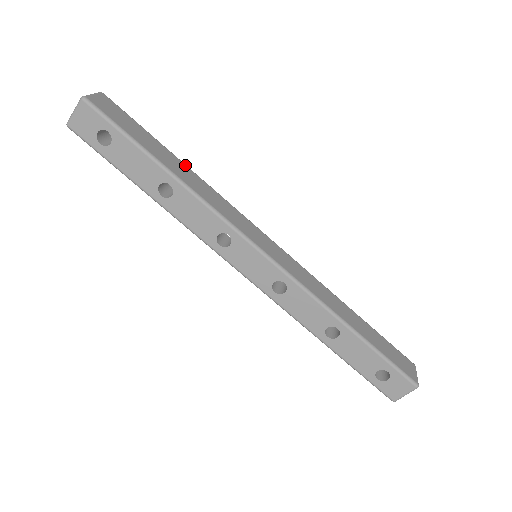
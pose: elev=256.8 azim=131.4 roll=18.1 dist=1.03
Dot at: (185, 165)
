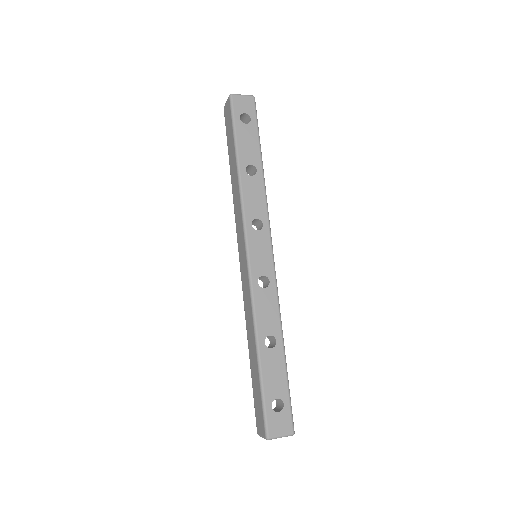
Dot at: occluded
